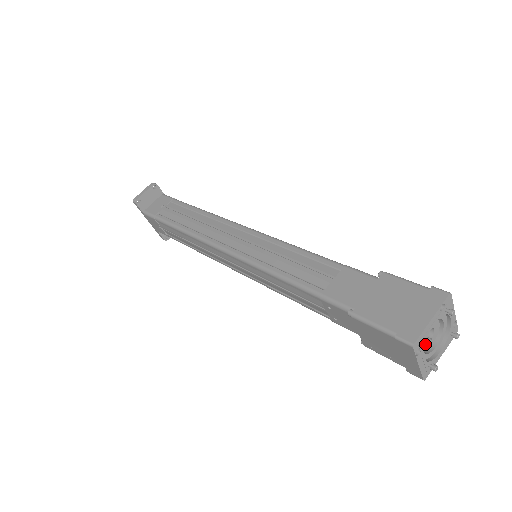
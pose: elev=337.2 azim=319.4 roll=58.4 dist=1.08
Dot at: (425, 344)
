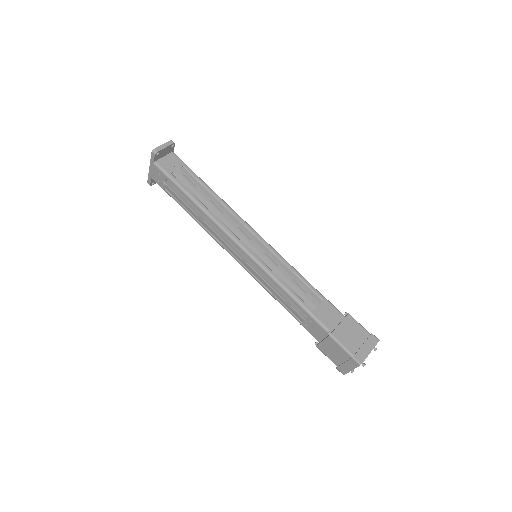
Dot at: (363, 364)
